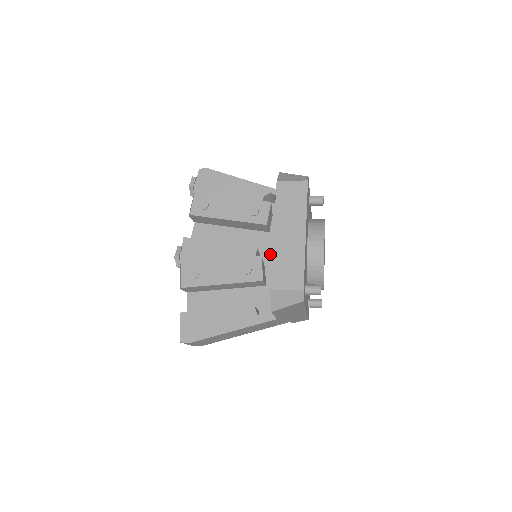
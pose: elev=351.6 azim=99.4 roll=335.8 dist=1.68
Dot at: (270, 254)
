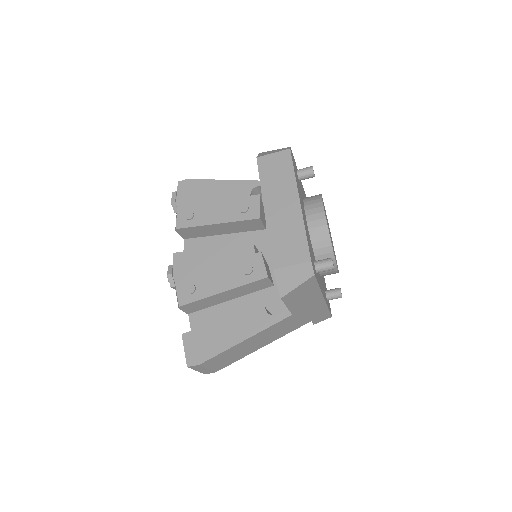
Dot at: occluded
